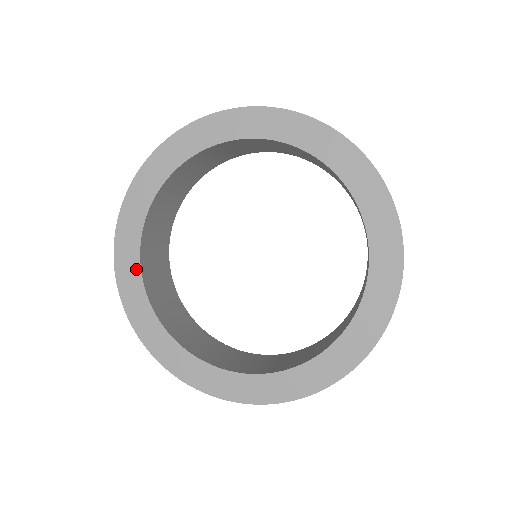
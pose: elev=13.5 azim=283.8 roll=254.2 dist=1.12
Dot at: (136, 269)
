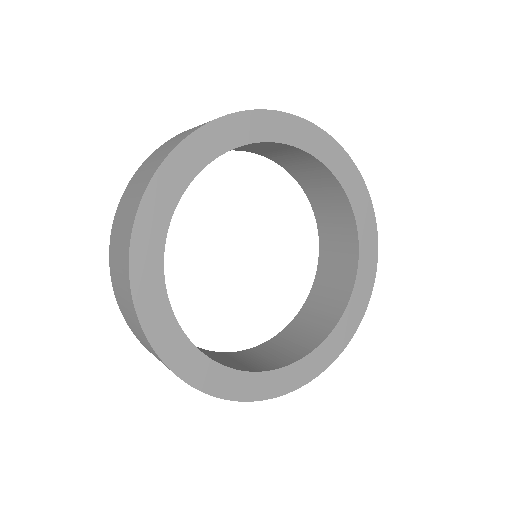
Dot at: (158, 263)
